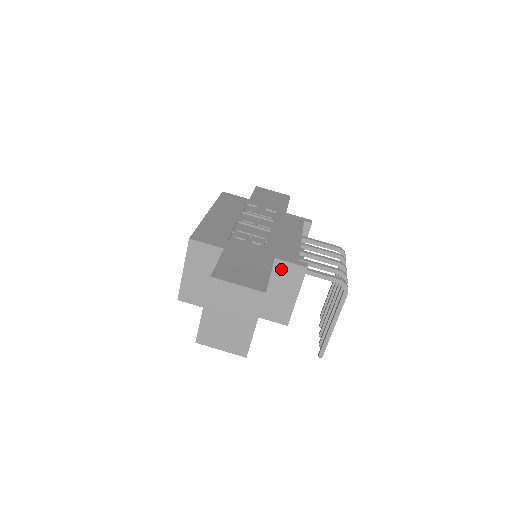
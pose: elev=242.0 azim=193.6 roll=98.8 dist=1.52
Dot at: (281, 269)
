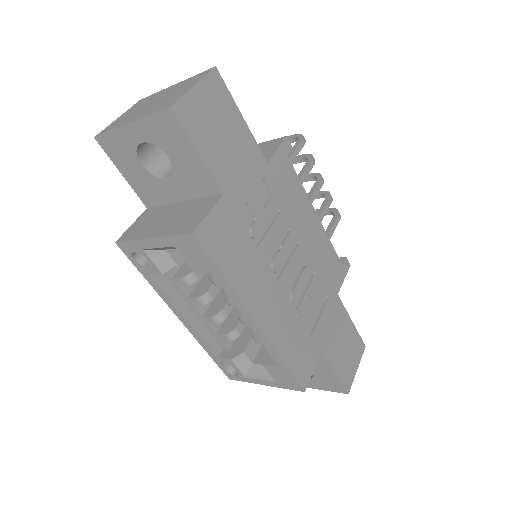
Dot at: occluded
